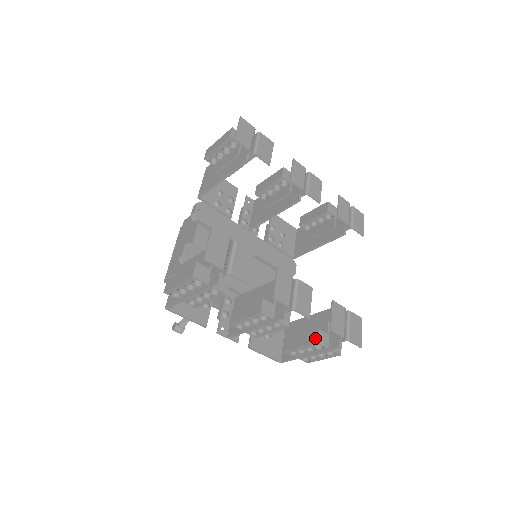
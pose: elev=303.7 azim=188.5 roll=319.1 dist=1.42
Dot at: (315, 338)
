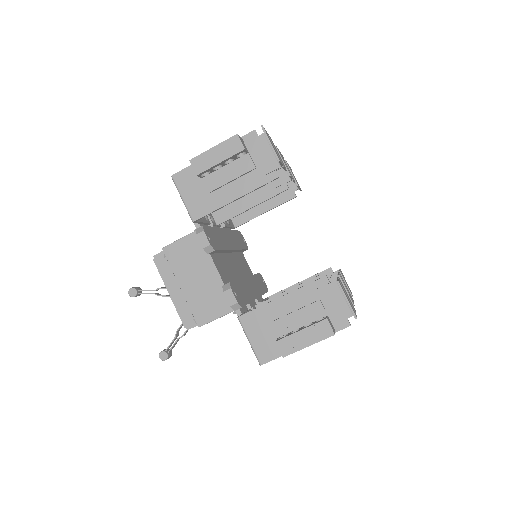
Dot at: occluded
